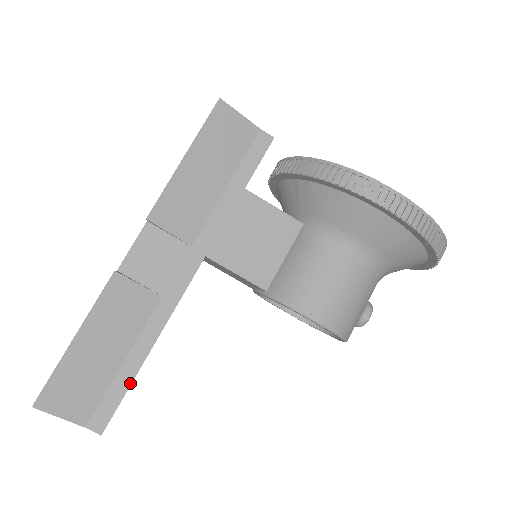
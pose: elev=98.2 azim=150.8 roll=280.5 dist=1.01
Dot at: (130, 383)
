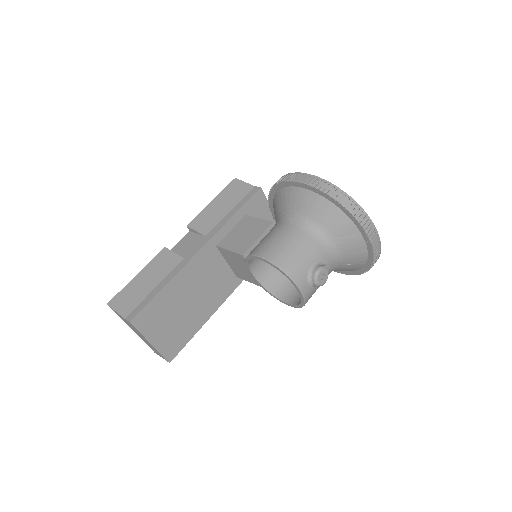
Dot at: (153, 297)
